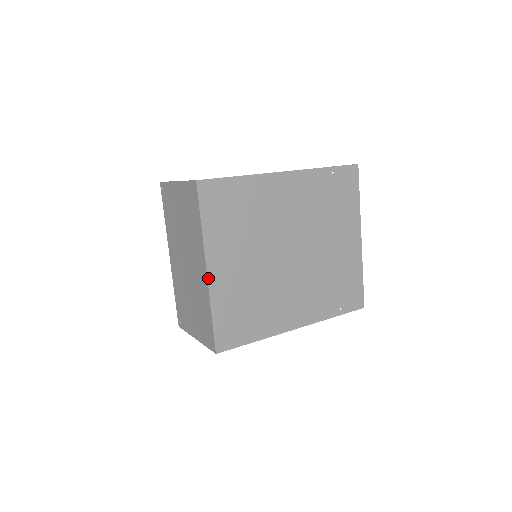
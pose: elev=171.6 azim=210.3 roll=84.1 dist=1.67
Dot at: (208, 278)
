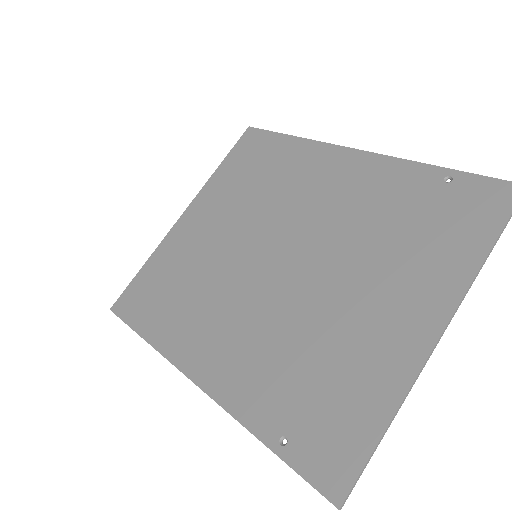
Dot at: (177, 222)
